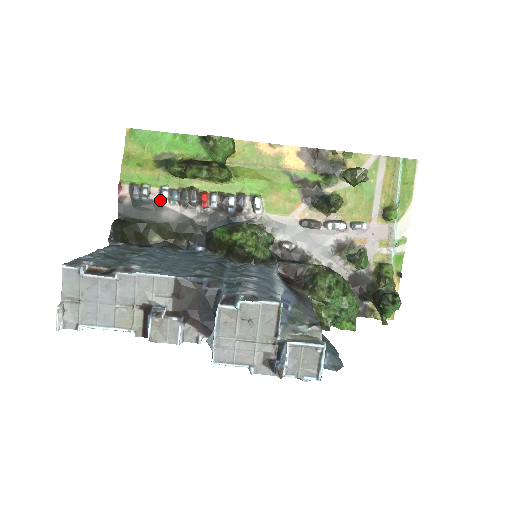
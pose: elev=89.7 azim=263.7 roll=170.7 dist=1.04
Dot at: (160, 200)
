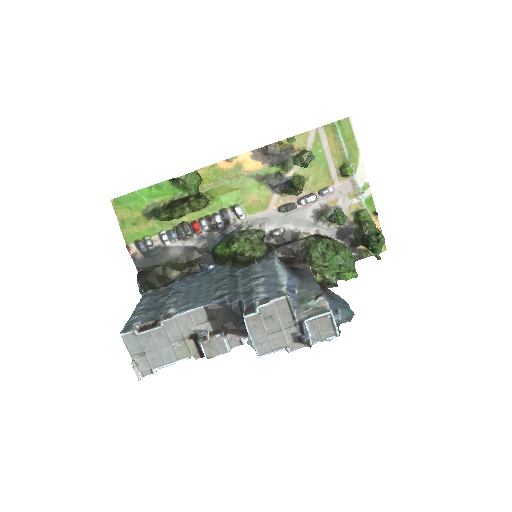
Dot at: (163, 243)
